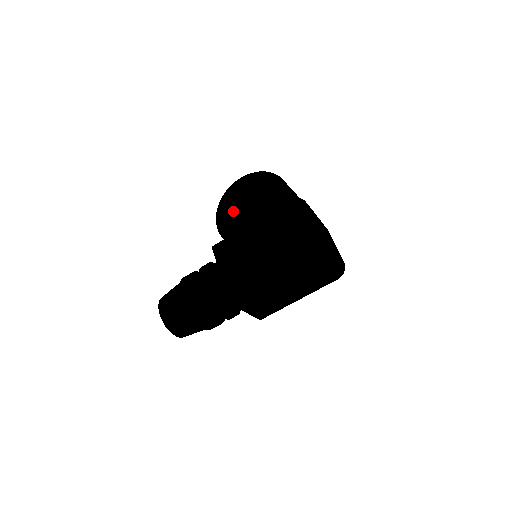
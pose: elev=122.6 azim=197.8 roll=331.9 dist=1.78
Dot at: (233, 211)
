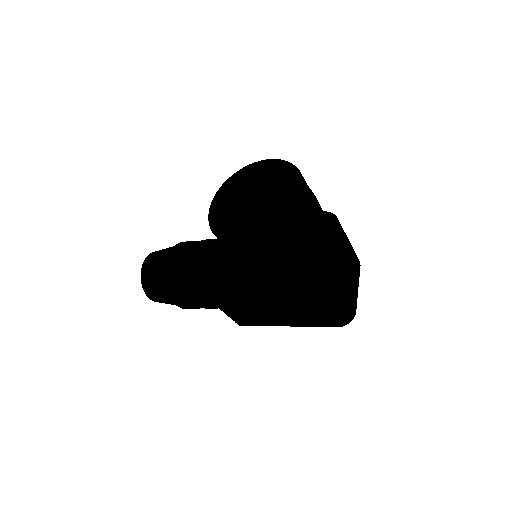
Dot at: (233, 193)
